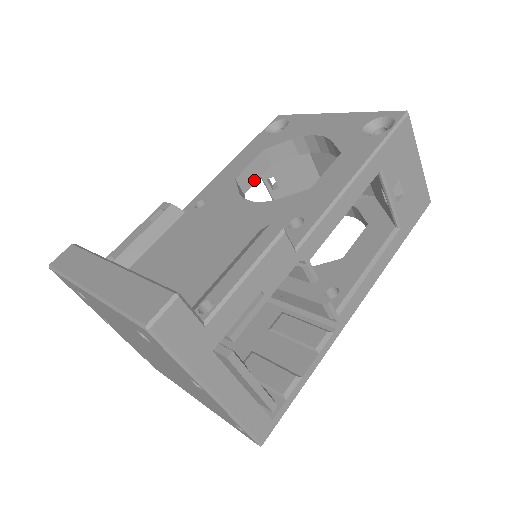
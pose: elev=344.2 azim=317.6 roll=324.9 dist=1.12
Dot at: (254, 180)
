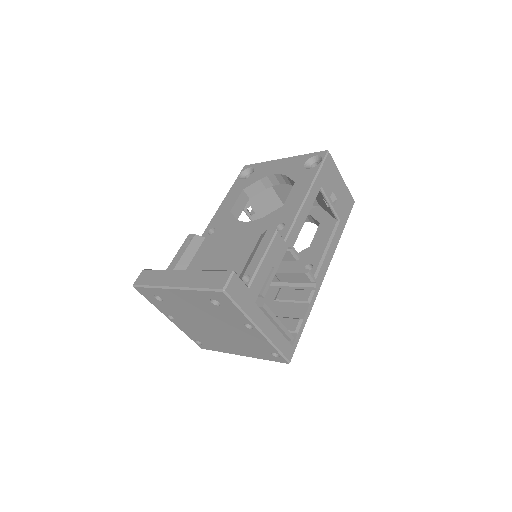
Dot at: (241, 210)
